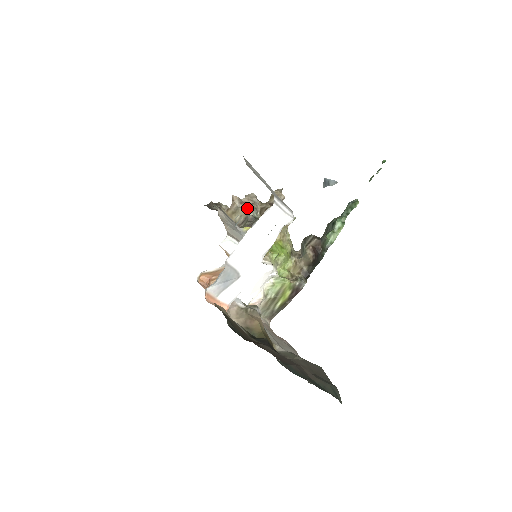
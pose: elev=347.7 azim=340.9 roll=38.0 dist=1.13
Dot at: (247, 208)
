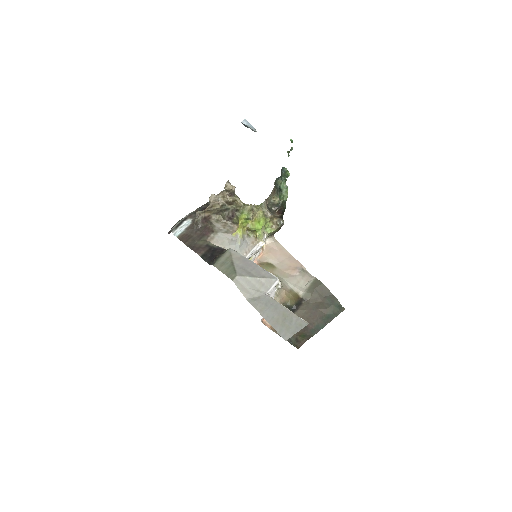
Dot at: (218, 208)
